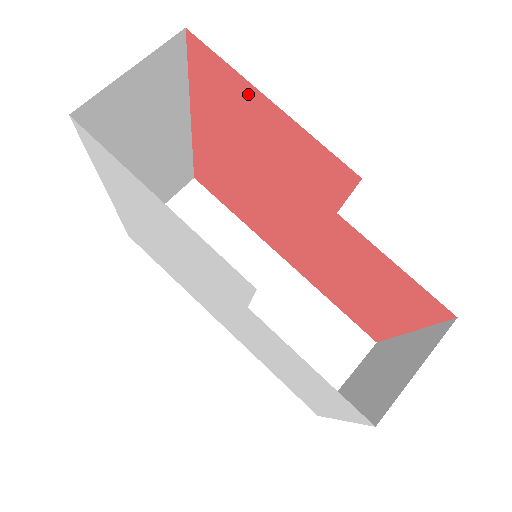
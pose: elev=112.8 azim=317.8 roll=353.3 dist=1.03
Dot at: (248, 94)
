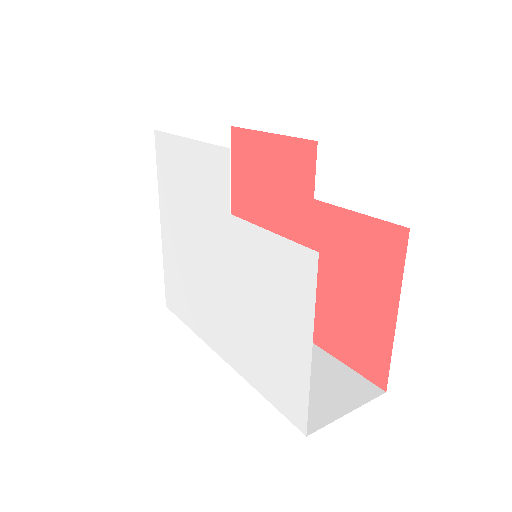
Dot at: (258, 142)
